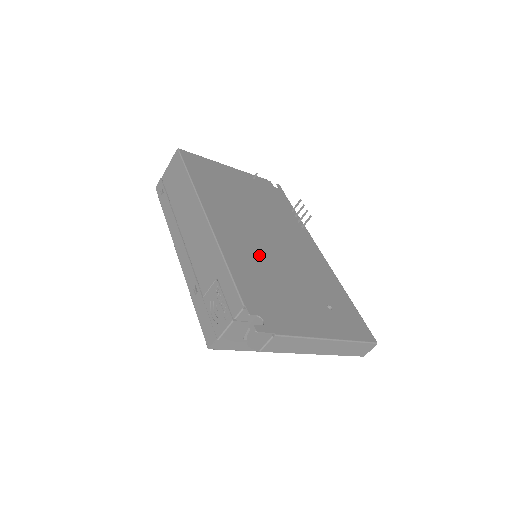
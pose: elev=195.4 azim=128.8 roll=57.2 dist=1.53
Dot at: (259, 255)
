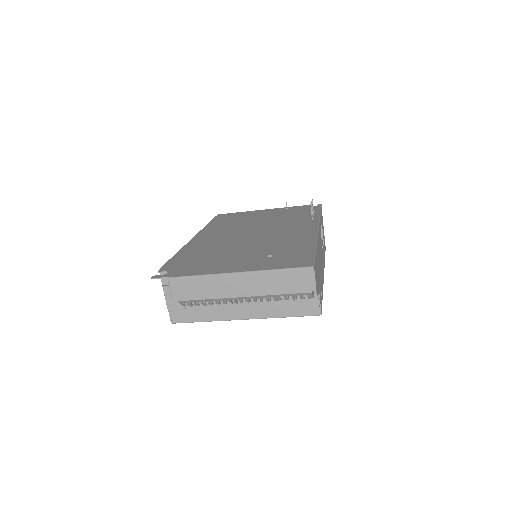
Dot at: (221, 244)
